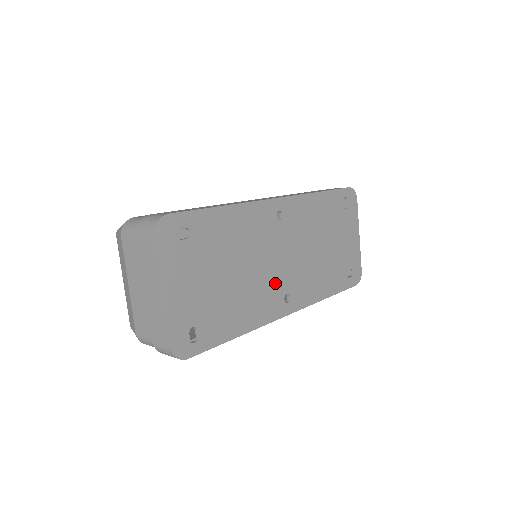
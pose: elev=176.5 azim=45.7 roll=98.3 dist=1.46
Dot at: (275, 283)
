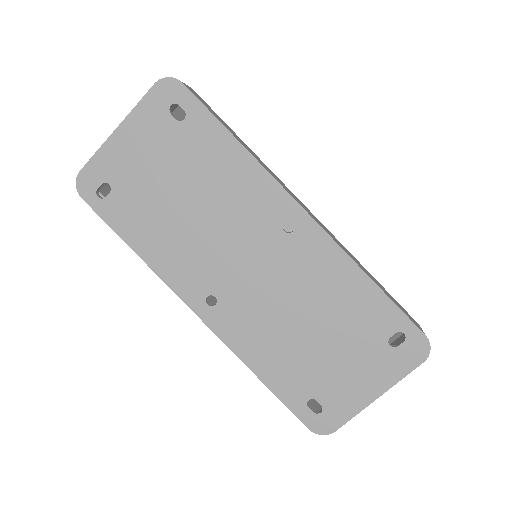
Dot at: (215, 270)
